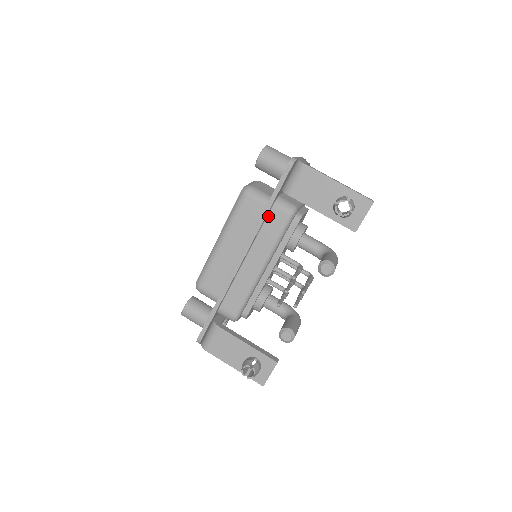
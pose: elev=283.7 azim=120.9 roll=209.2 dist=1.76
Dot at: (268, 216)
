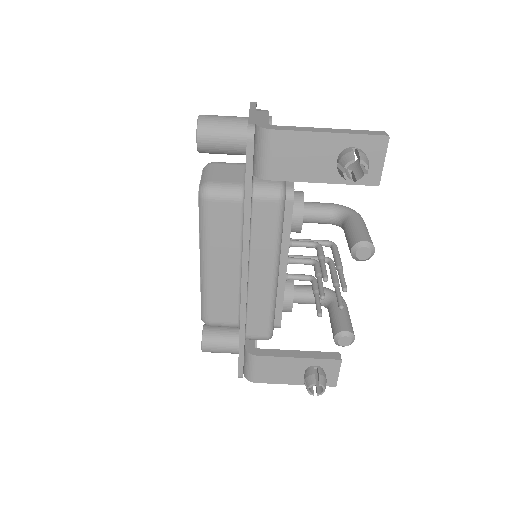
Dot at: (252, 215)
